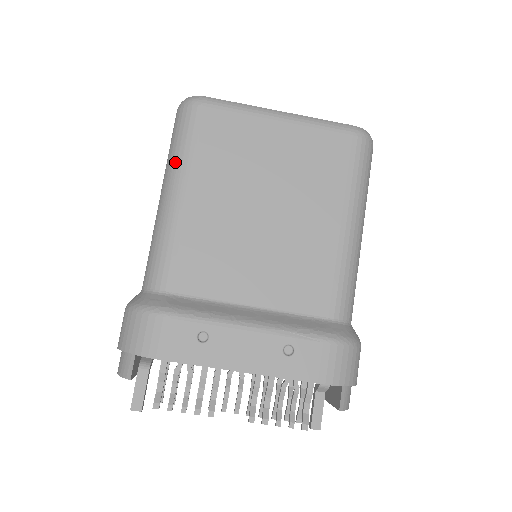
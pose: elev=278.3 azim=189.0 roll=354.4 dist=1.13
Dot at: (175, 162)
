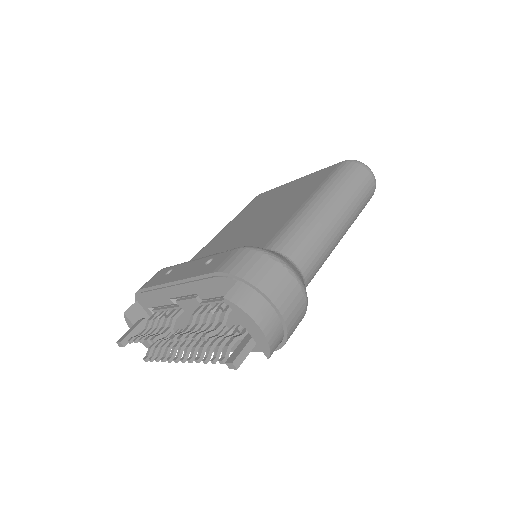
Dot at: occluded
